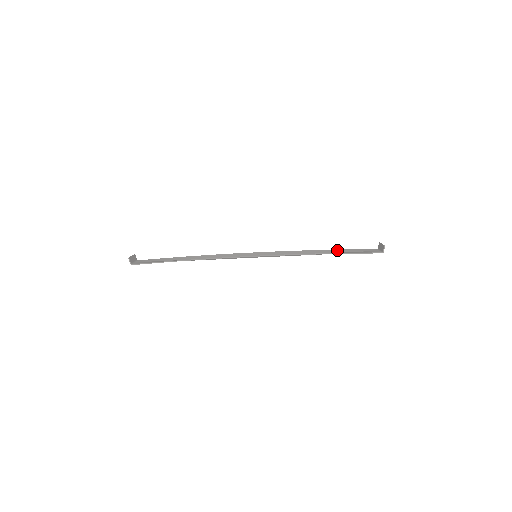
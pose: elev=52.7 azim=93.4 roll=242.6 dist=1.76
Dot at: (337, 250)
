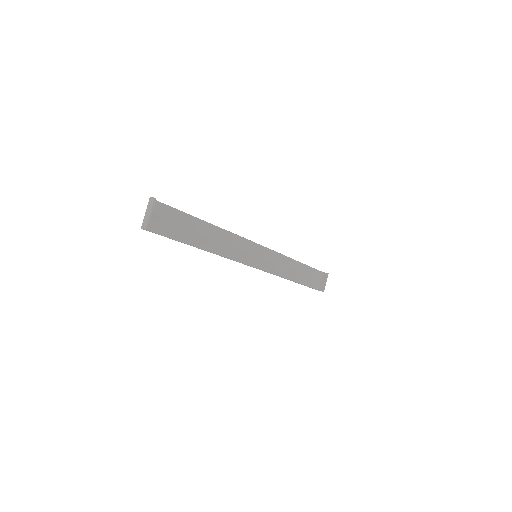
Dot at: (305, 267)
